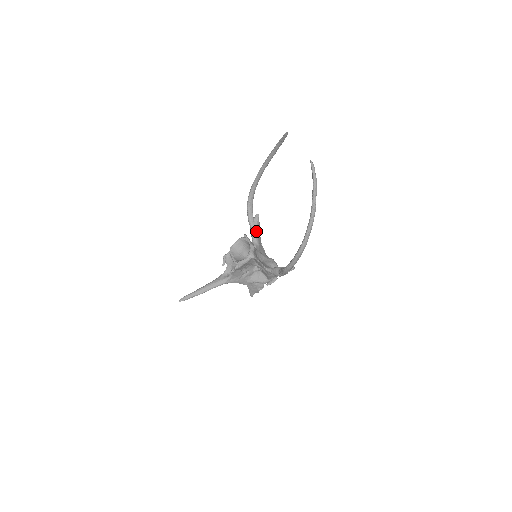
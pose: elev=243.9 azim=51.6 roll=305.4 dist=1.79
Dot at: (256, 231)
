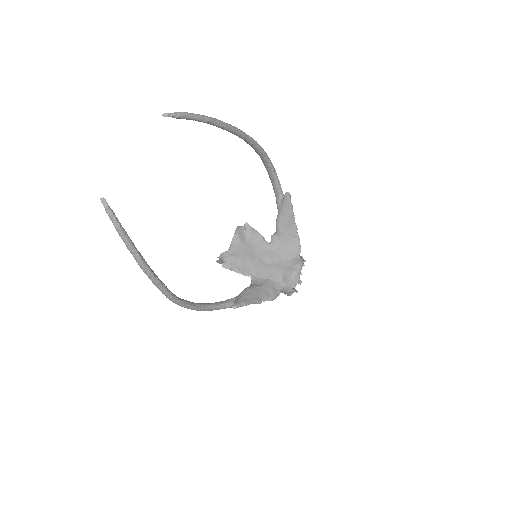
Dot at: (281, 217)
